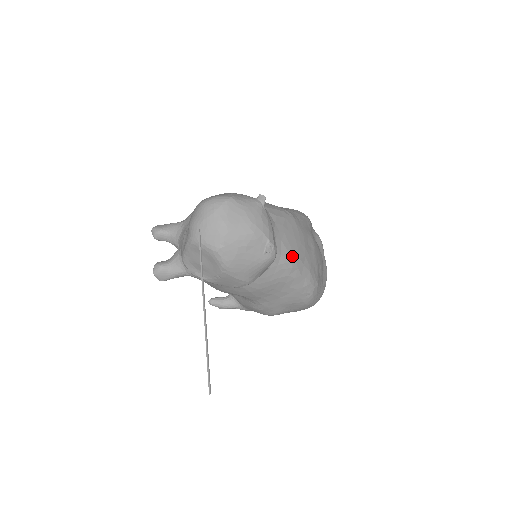
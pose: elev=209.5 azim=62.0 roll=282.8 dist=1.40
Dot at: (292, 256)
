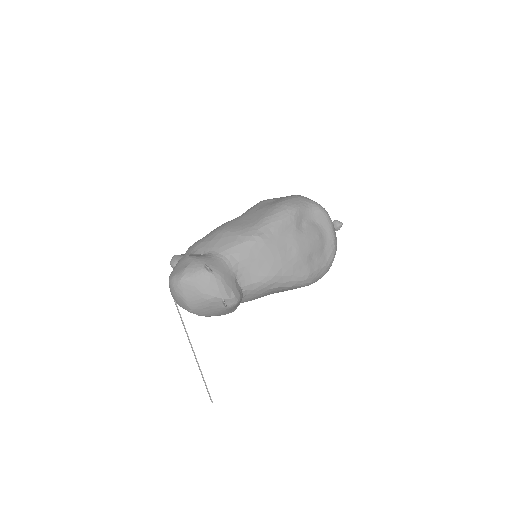
Dot at: (265, 278)
